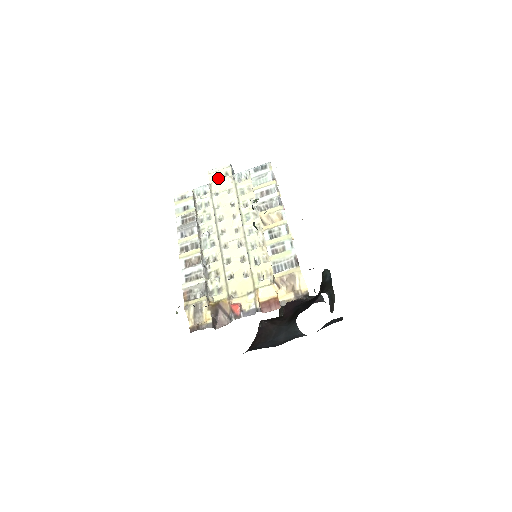
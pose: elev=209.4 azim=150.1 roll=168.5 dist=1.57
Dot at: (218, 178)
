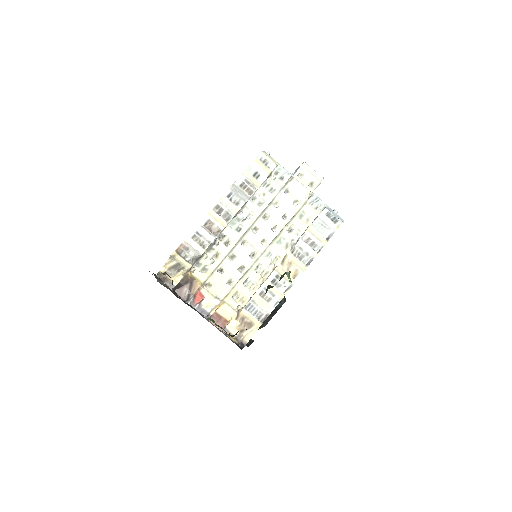
Dot at: (303, 179)
